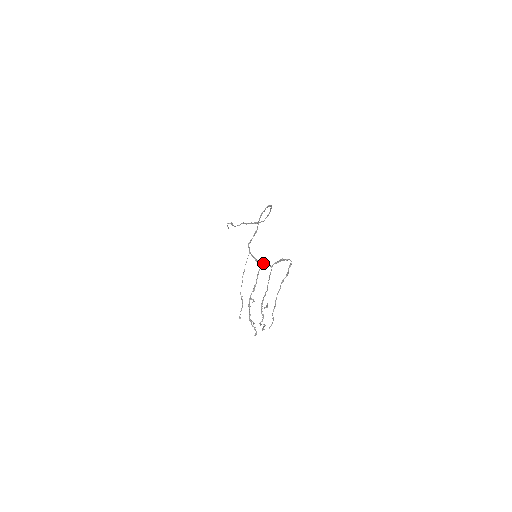
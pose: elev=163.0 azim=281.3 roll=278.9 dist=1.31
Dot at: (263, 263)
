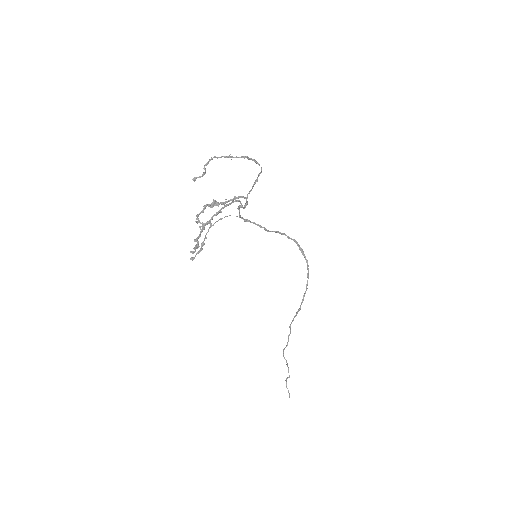
Dot at: (243, 207)
